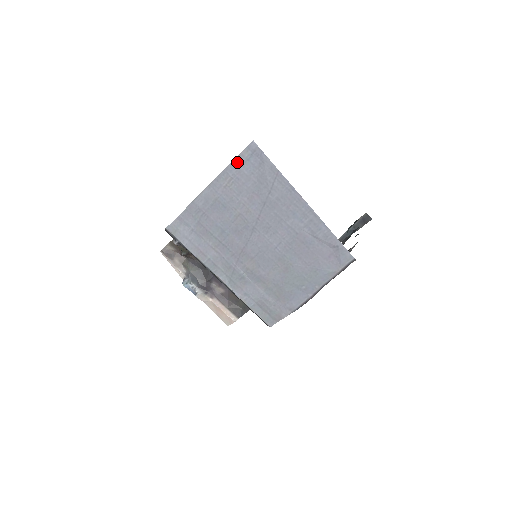
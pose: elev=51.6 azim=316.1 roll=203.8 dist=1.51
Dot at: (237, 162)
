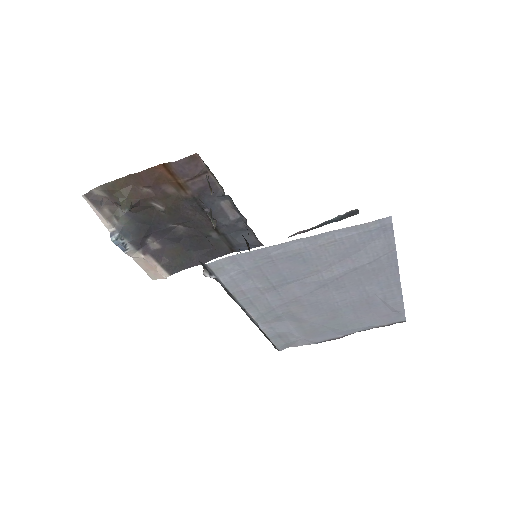
Dot at: (355, 229)
